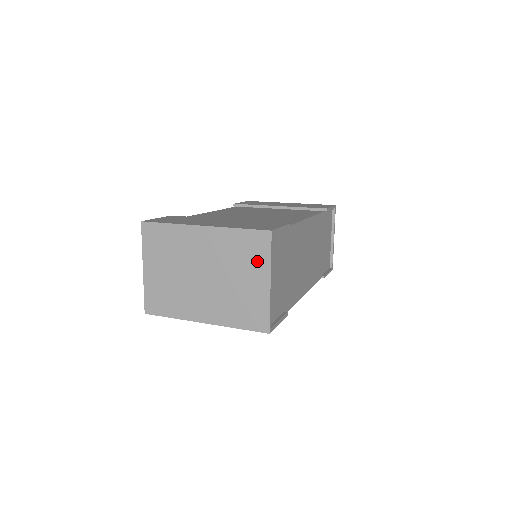
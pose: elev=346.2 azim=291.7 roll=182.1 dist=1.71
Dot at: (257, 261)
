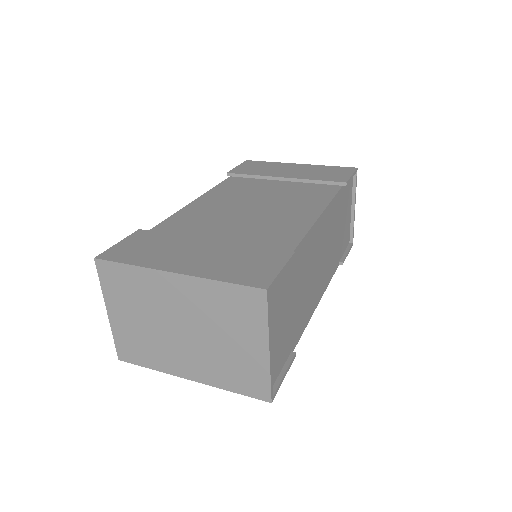
Dot at: (250, 323)
